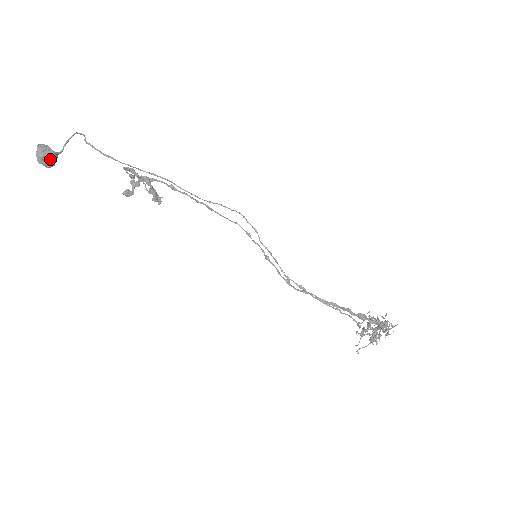
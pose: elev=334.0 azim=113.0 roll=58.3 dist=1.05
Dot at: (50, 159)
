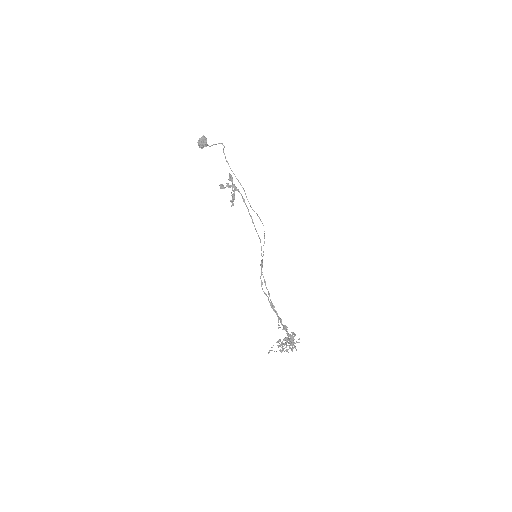
Dot at: (203, 144)
